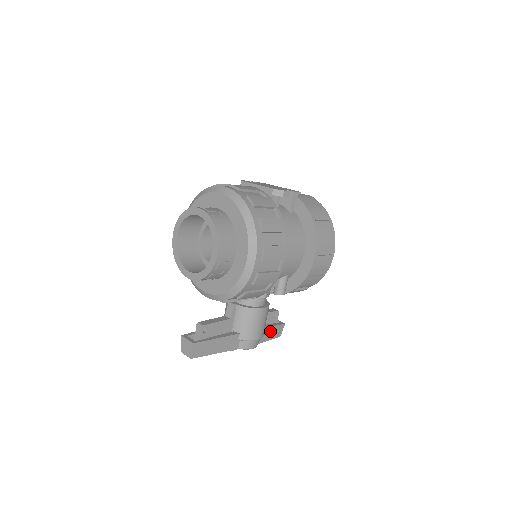
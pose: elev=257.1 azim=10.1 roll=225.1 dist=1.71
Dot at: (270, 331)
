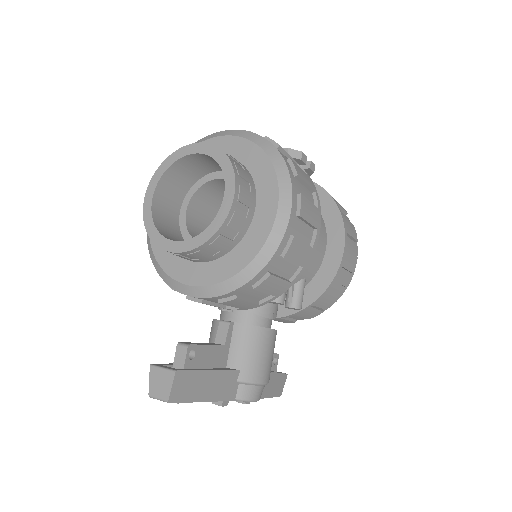
Dot at: (272, 380)
